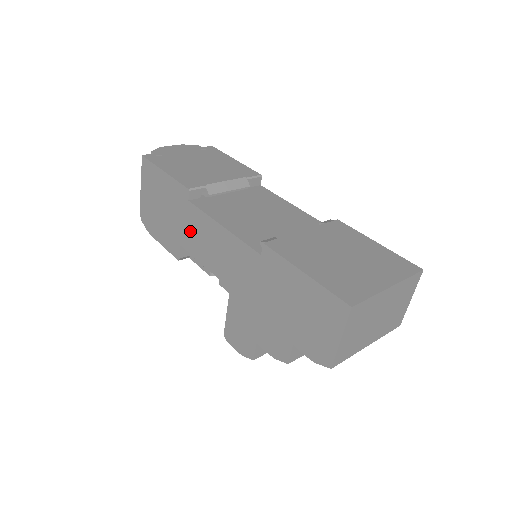
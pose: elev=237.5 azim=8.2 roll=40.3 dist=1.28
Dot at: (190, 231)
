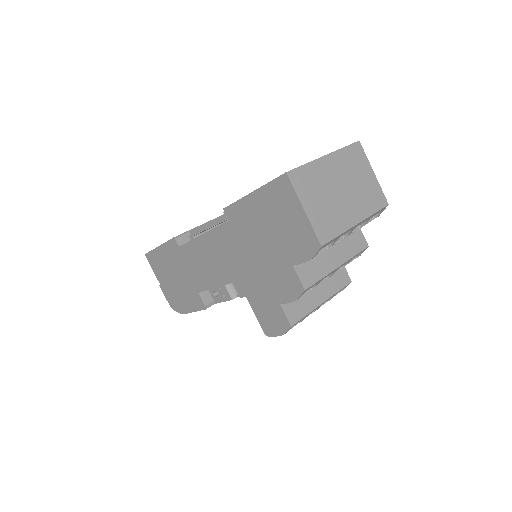
Dot at: (194, 270)
